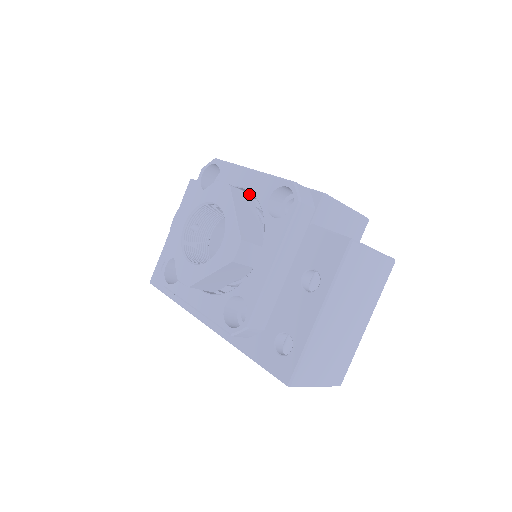
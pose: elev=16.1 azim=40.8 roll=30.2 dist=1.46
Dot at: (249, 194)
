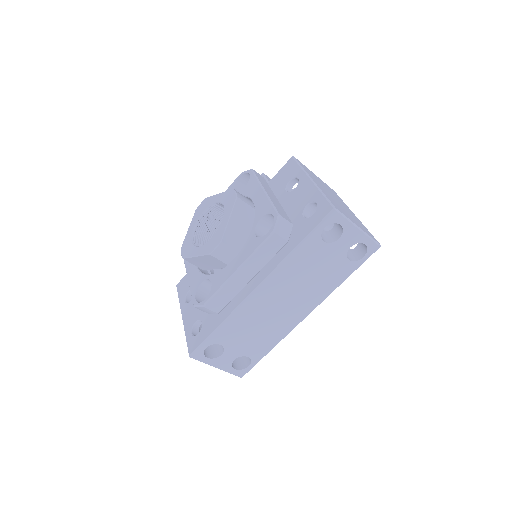
Dot at: occluded
